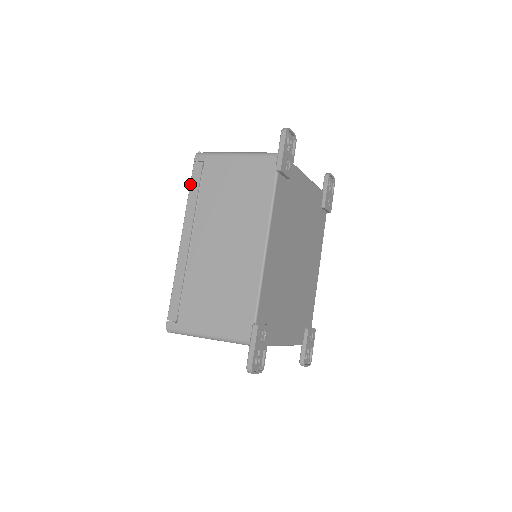
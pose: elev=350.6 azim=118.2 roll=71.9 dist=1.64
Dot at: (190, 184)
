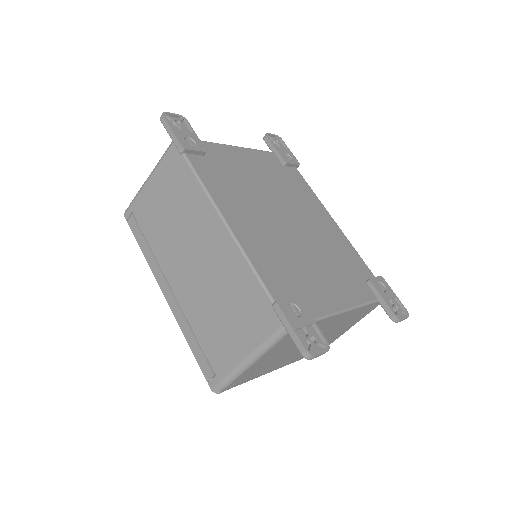
Dot at: (137, 242)
